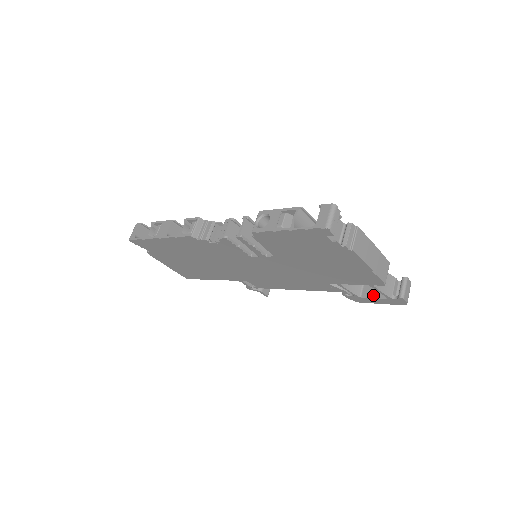
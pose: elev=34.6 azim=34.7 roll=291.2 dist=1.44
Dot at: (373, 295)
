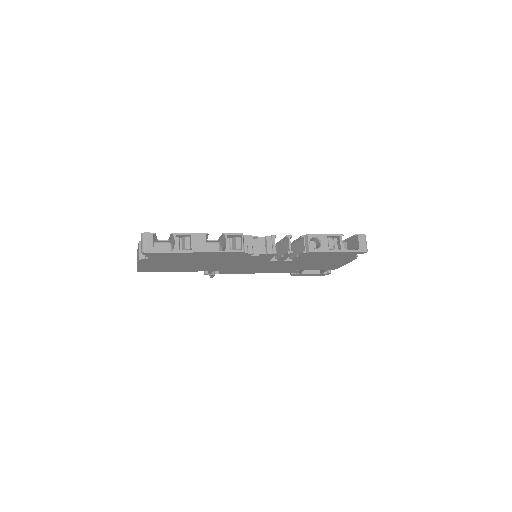
Dot at: (310, 272)
